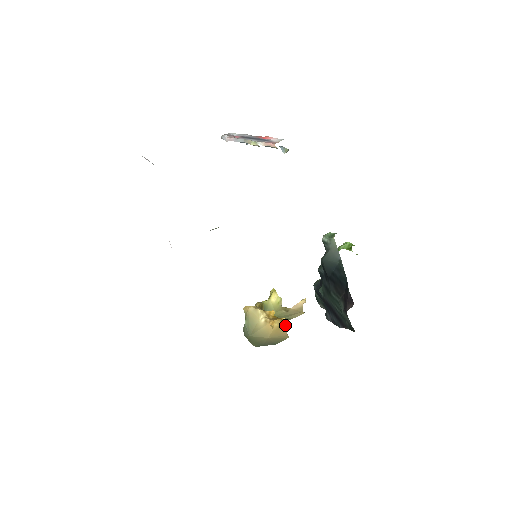
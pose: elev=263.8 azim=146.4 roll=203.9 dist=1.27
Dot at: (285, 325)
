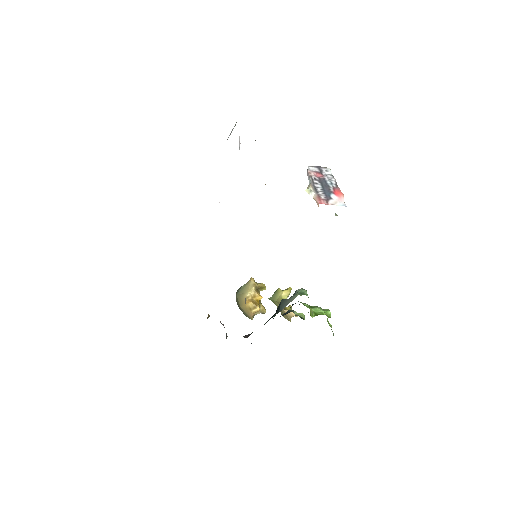
Dot at: (255, 311)
